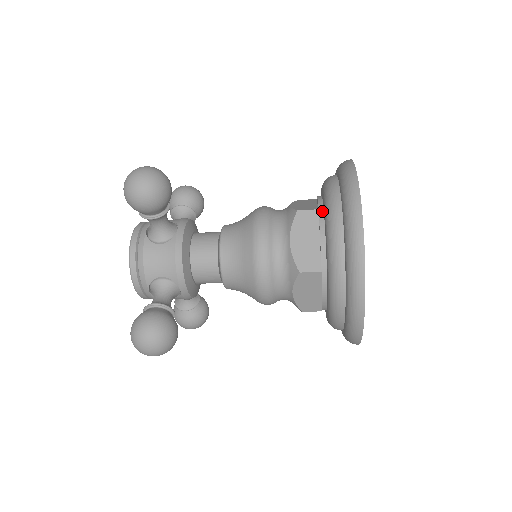
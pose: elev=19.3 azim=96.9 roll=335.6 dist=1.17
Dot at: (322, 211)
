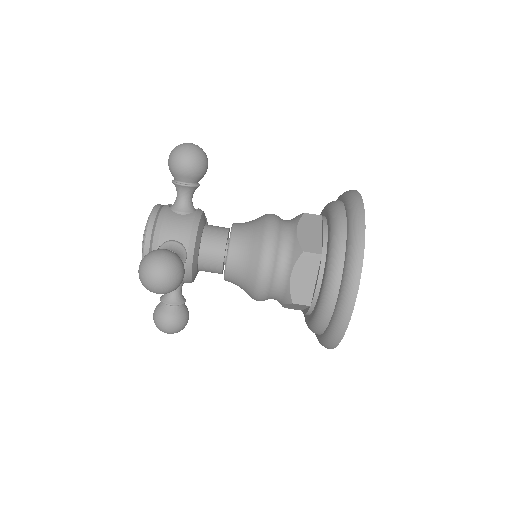
Dot at: (324, 217)
